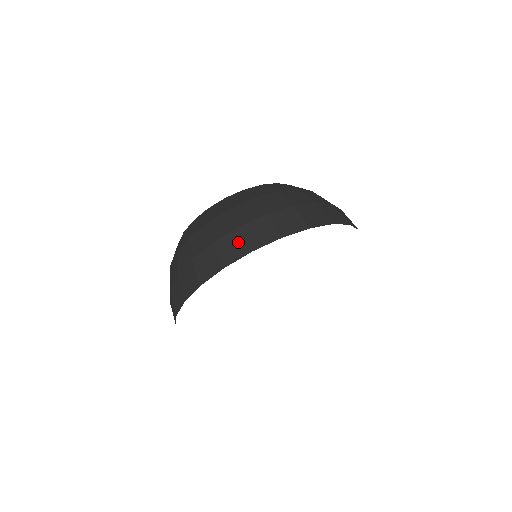
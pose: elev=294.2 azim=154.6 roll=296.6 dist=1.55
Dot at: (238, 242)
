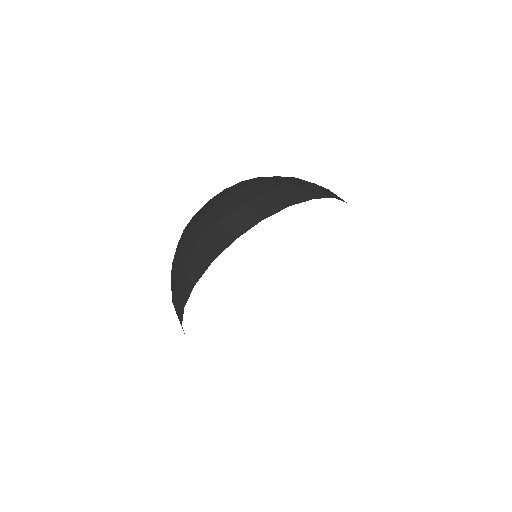
Dot at: (319, 190)
